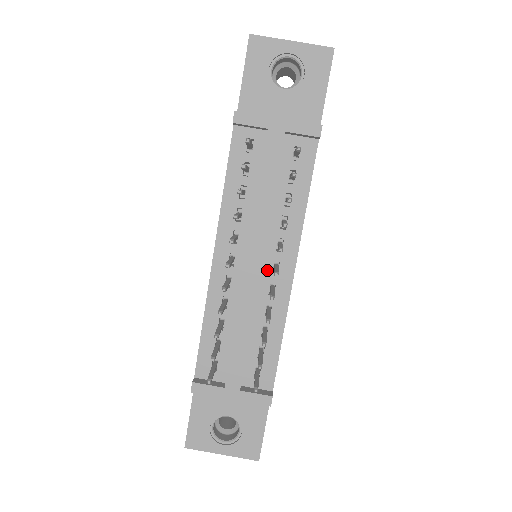
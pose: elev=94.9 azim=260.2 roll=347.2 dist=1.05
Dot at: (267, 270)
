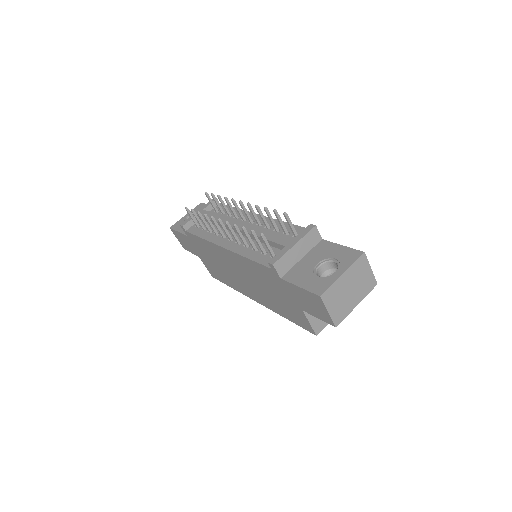
Dot at: occluded
